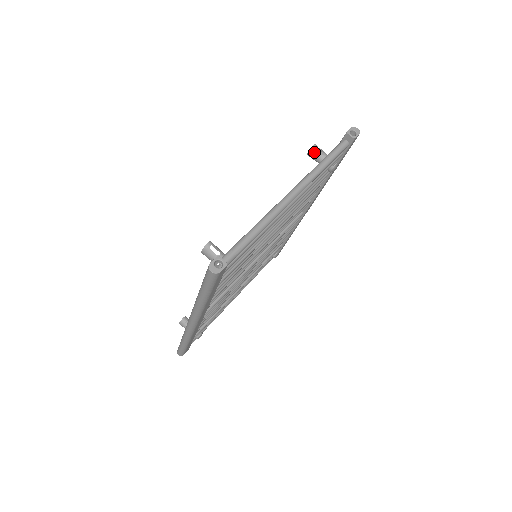
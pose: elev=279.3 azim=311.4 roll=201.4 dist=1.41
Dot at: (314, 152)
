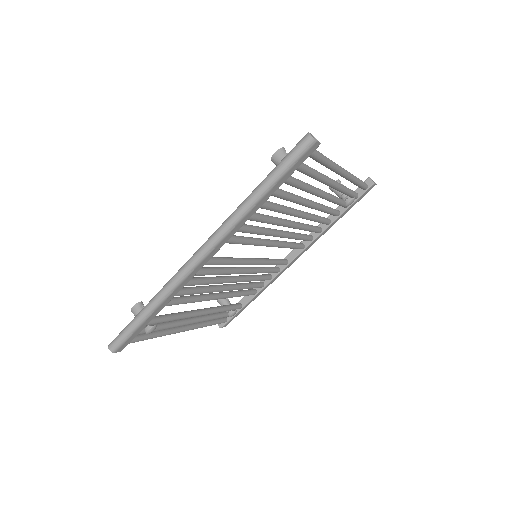
Dot at: occluded
